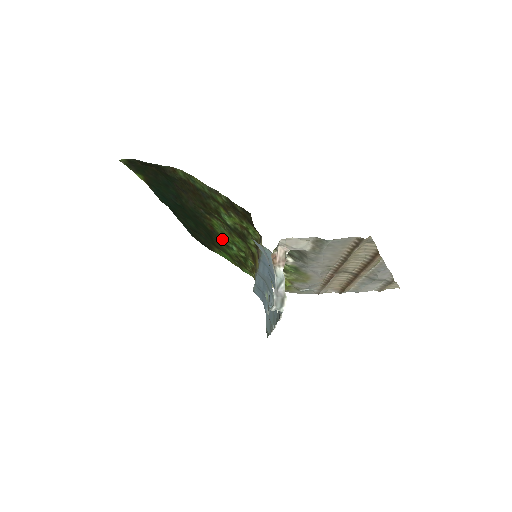
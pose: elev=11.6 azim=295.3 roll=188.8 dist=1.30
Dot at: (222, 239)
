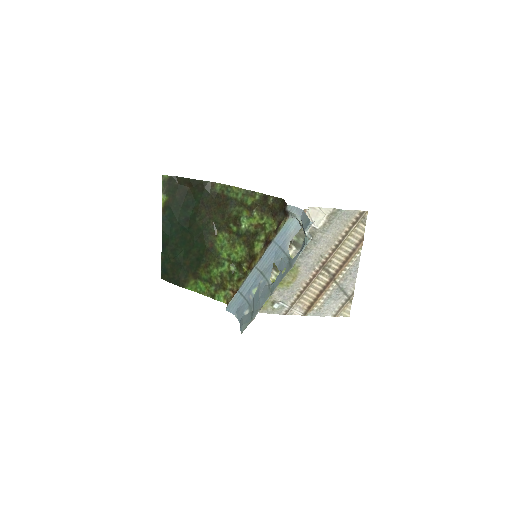
Dot at: (217, 255)
